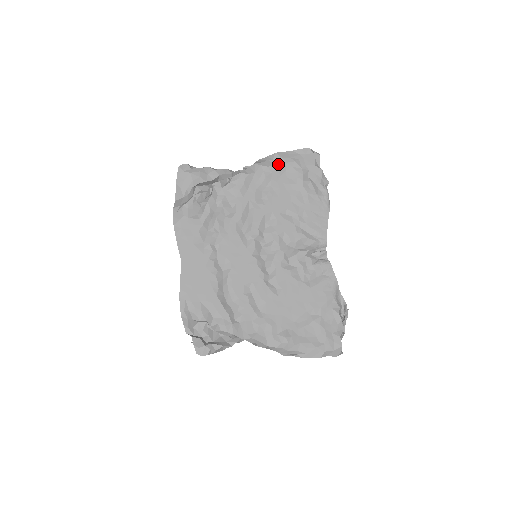
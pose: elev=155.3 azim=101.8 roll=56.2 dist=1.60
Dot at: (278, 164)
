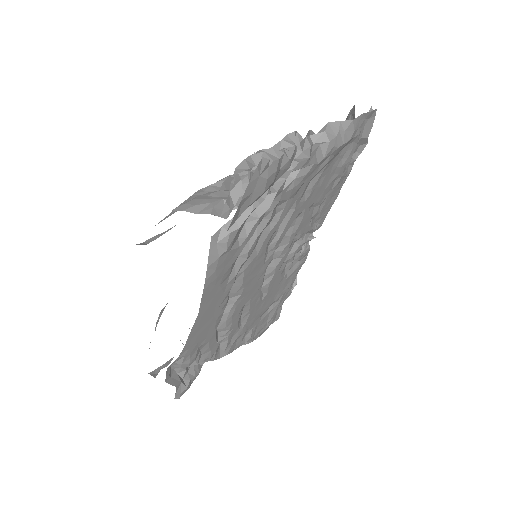
Dot at: (347, 142)
